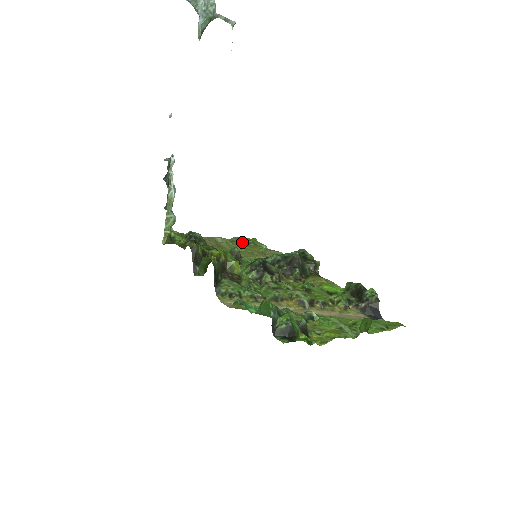
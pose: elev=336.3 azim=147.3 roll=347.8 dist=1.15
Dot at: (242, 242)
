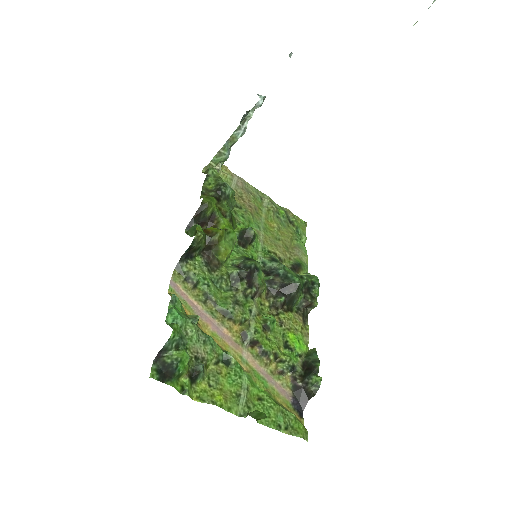
Dot at: (287, 219)
